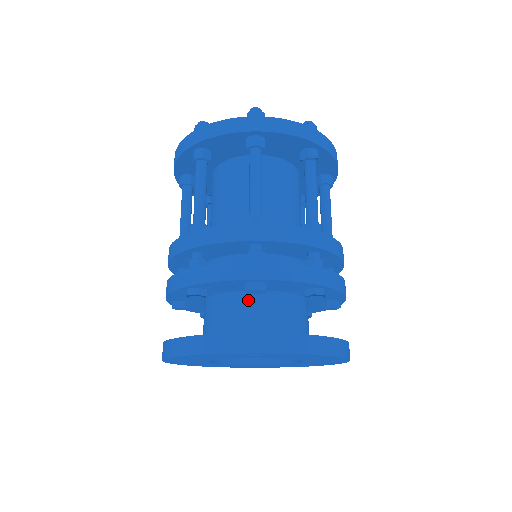
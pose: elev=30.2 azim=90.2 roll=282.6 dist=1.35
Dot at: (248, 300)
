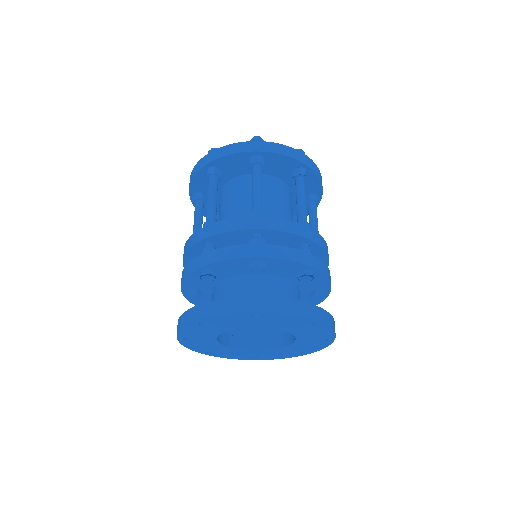
Dot at: (251, 281)
